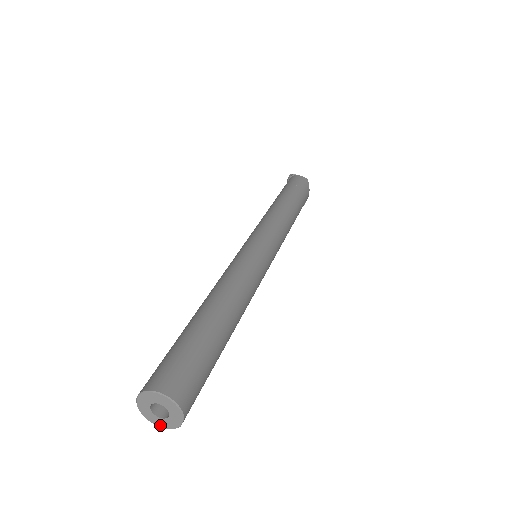
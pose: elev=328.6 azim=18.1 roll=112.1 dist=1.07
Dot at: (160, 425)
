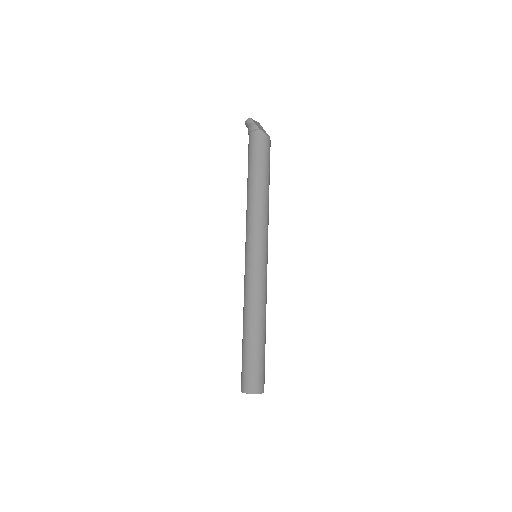
Dot at: occluded
